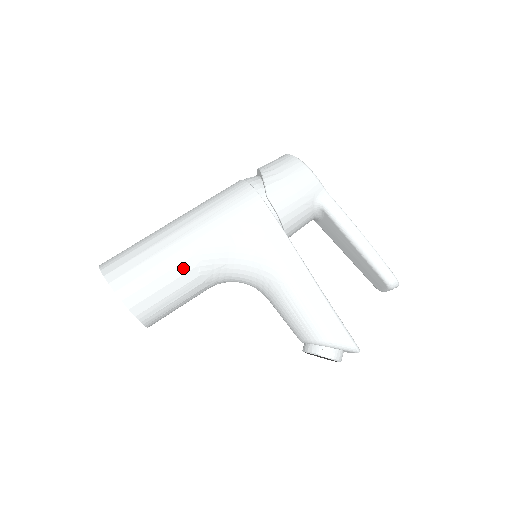
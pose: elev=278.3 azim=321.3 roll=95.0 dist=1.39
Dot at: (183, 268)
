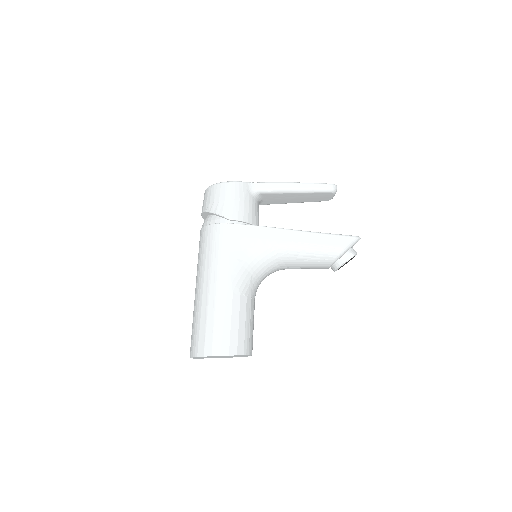
Dot at: (236, 303)
